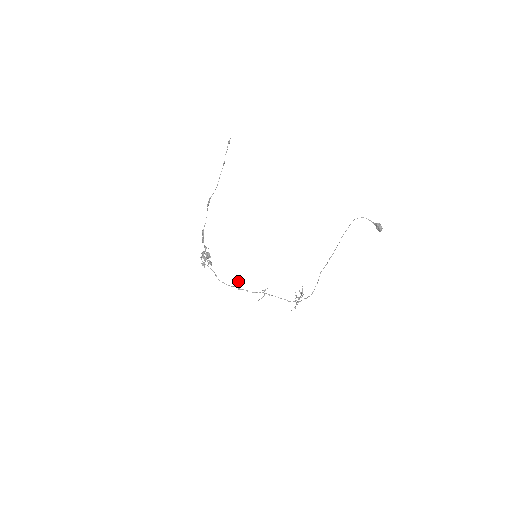
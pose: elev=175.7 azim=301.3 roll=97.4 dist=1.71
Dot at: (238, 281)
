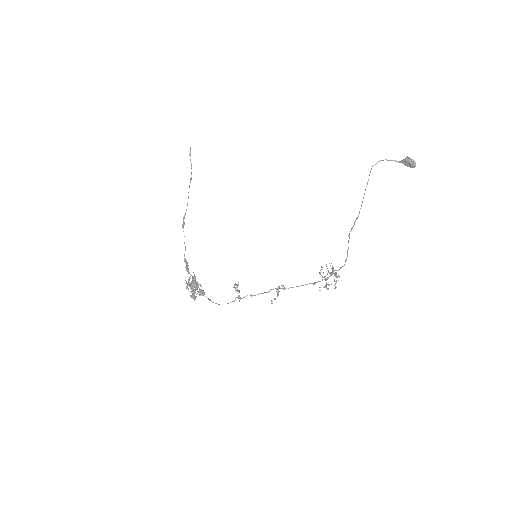
Dot at: occluded
